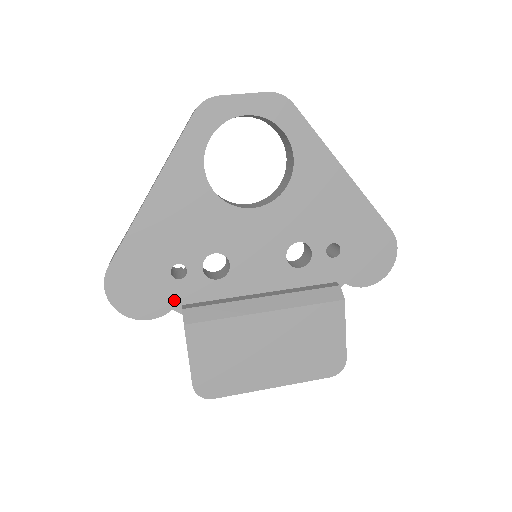
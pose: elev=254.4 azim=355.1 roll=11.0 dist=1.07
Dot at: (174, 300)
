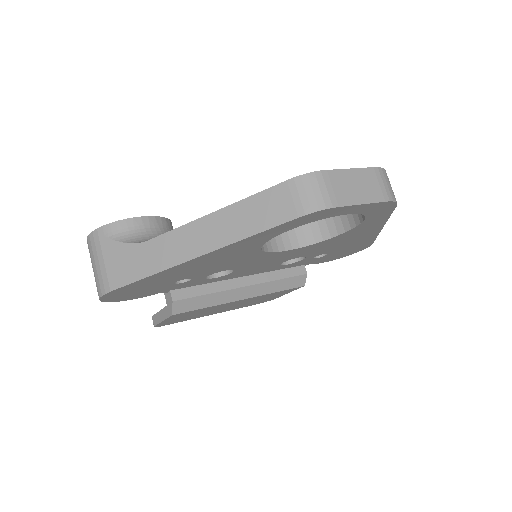
Dot at: (165, 290)
